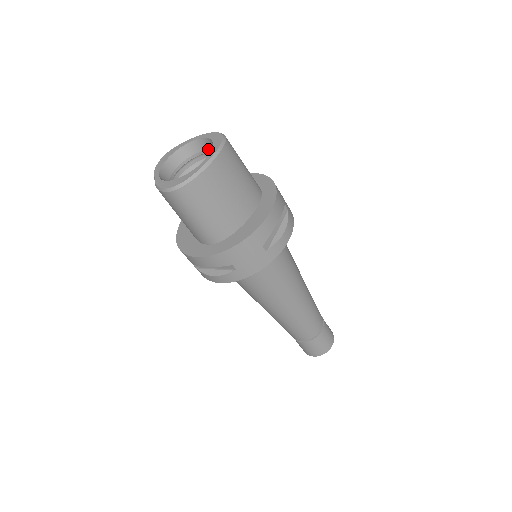
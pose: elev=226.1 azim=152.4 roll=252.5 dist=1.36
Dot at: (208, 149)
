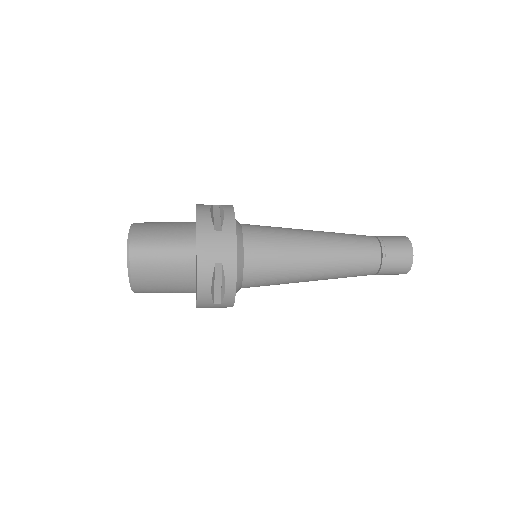
Dot at: occluded
